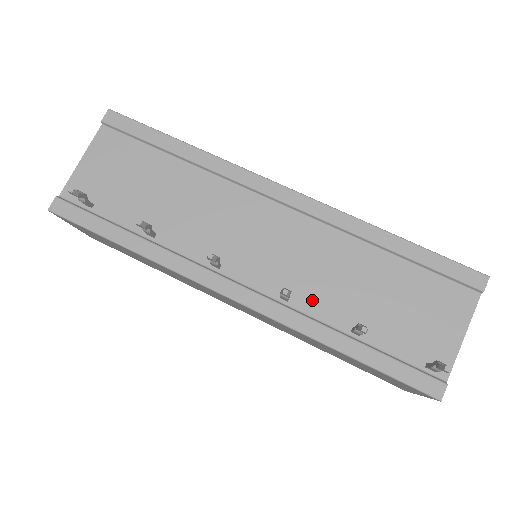
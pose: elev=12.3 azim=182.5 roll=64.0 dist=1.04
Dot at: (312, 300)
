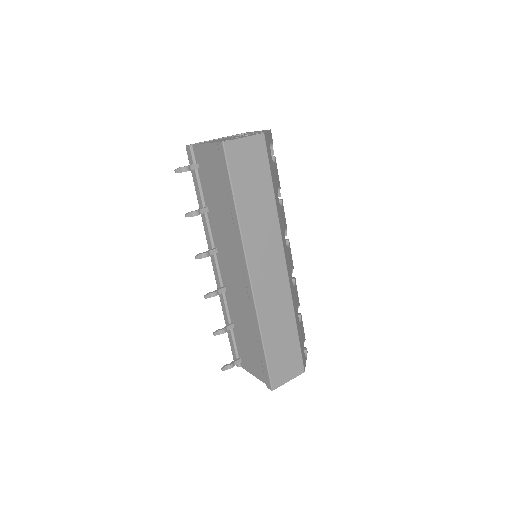
Dot at: (231, 302)
